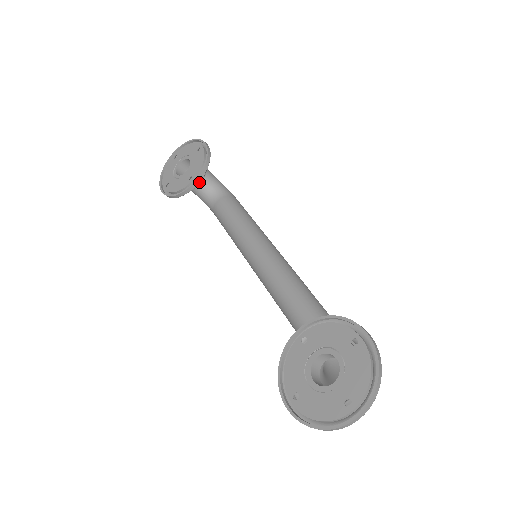
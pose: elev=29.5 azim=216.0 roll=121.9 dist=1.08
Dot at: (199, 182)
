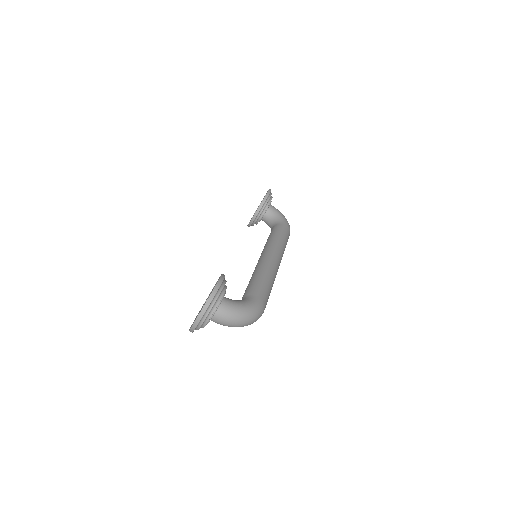
Dot at: (259, 215)
